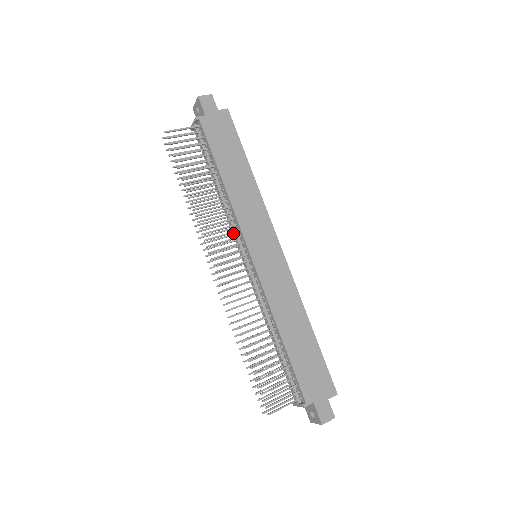
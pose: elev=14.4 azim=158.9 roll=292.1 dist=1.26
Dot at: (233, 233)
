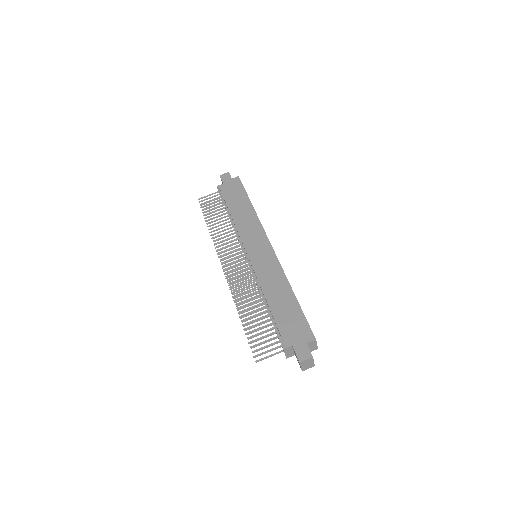
Dot at: occluded
